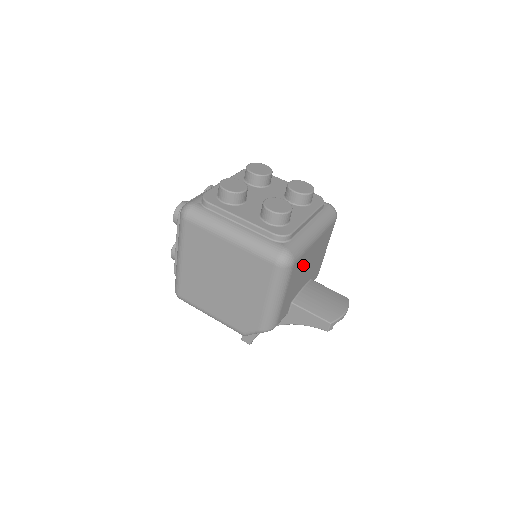
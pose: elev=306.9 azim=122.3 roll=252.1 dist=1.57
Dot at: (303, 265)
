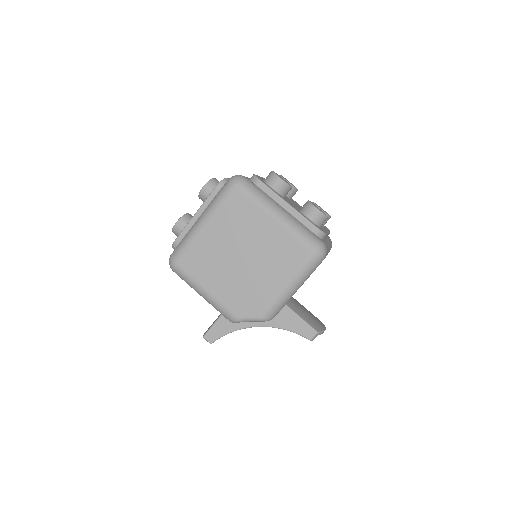
Dot at: occluded
